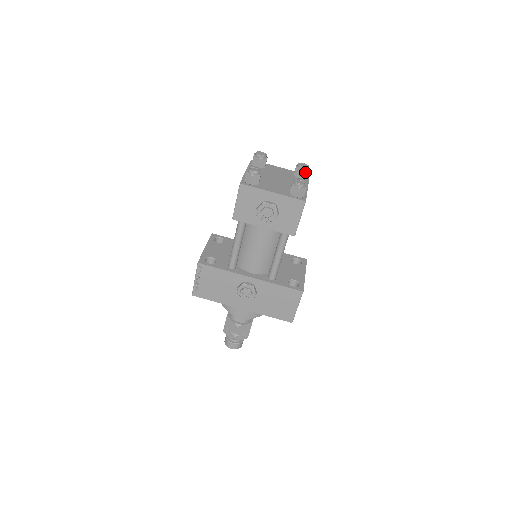
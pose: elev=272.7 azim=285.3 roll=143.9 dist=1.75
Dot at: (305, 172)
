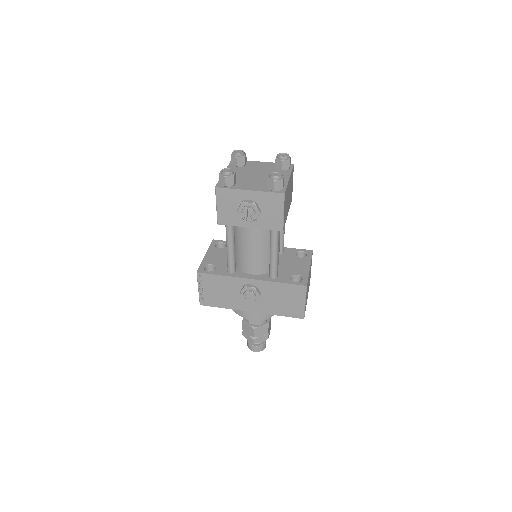
Dot at: (286, 162)
